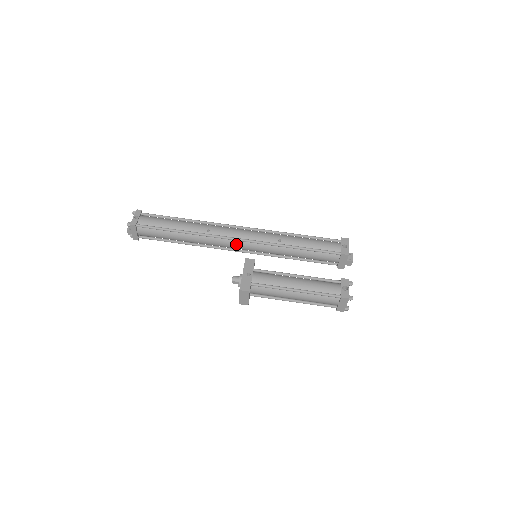
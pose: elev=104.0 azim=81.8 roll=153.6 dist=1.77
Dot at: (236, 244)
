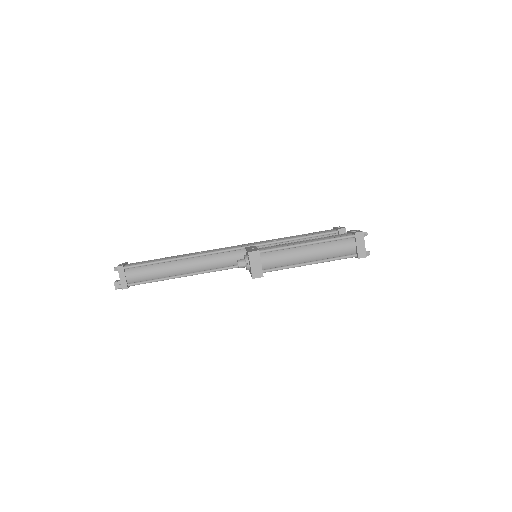
Dot at: (232, 256)
